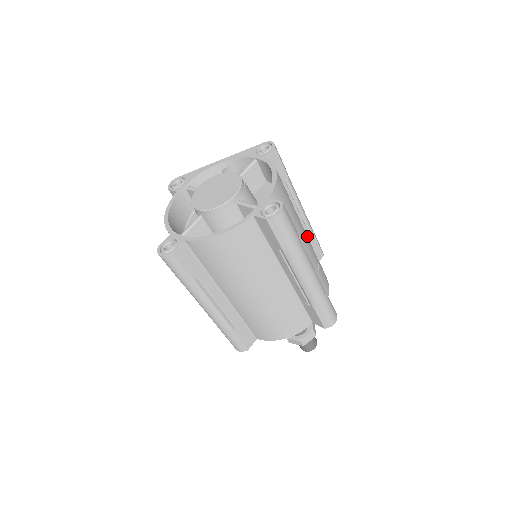
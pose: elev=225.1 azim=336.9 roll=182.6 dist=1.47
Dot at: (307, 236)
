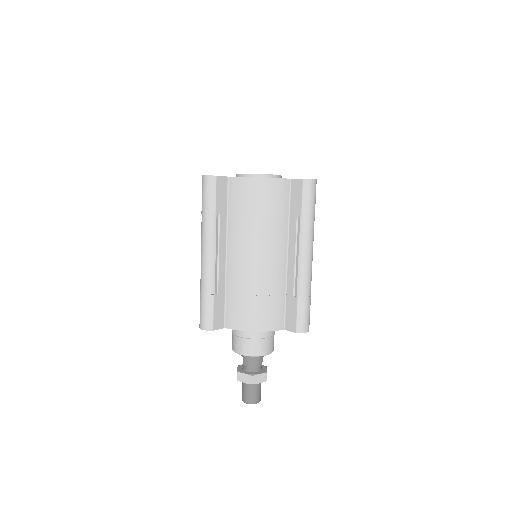
Dot at: occluded
